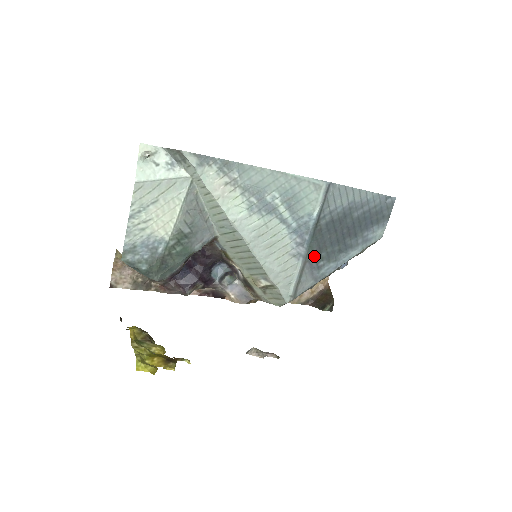
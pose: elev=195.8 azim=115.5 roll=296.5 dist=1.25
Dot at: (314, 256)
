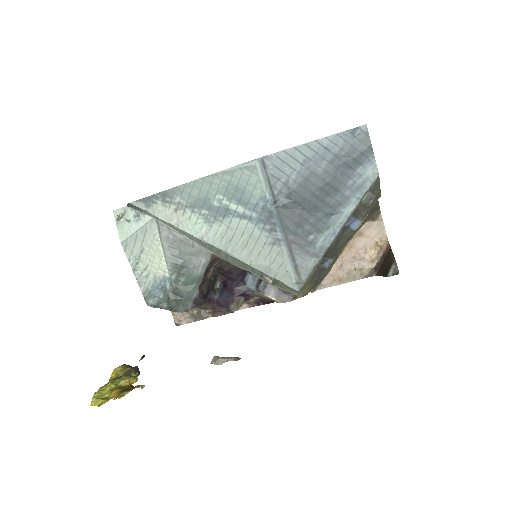
Dot at: (296, 234)
